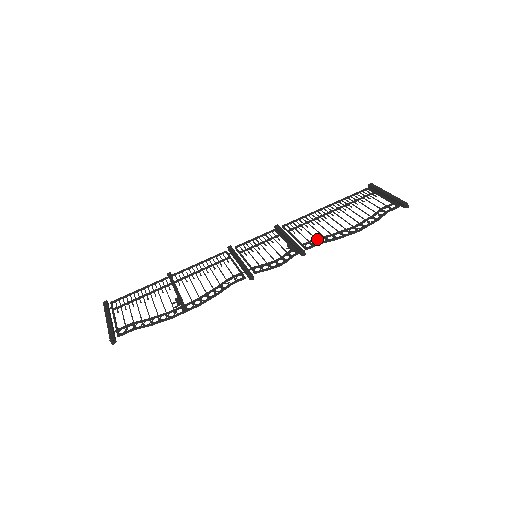
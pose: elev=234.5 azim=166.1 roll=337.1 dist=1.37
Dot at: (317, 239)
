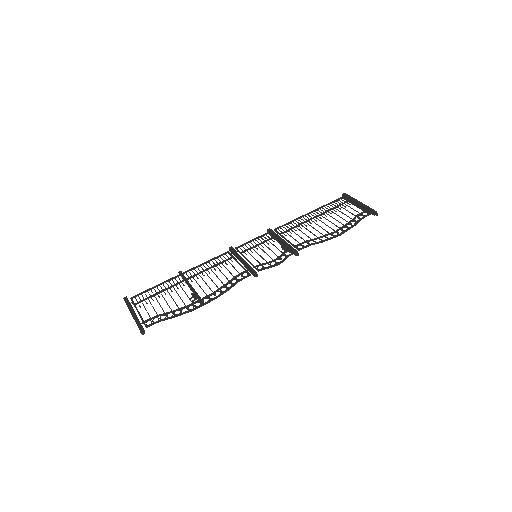
Dot at: (307, 241)
